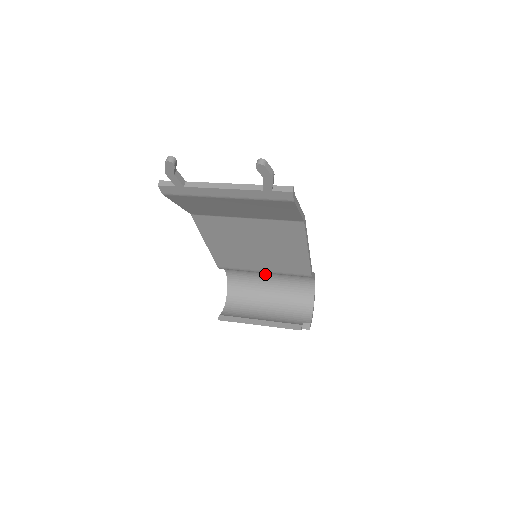
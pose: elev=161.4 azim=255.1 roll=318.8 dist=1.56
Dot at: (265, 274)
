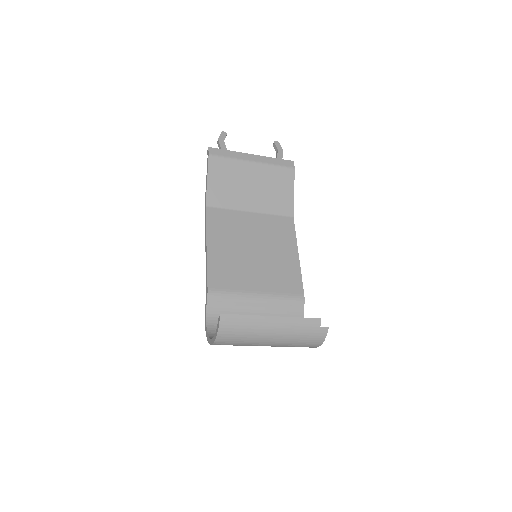
Dot at: occluded
